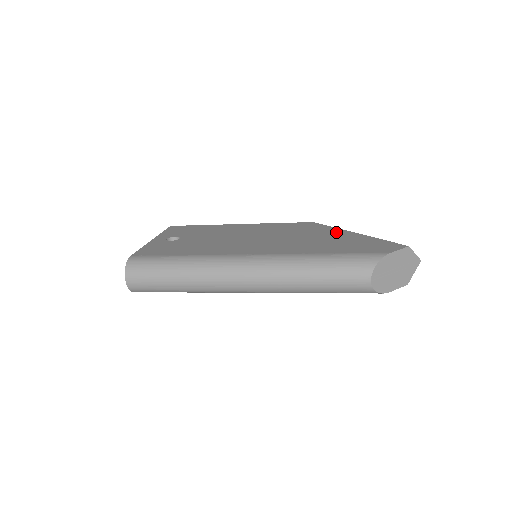
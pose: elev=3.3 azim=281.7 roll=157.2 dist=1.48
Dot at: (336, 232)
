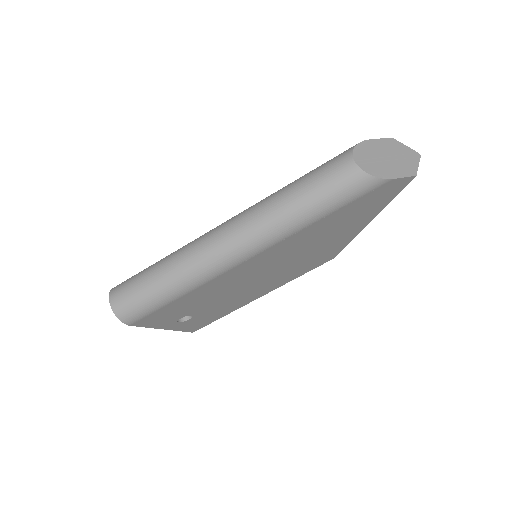
Dot at: occluded
